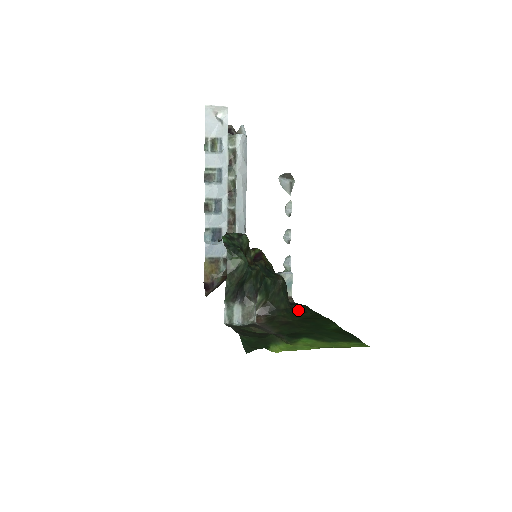
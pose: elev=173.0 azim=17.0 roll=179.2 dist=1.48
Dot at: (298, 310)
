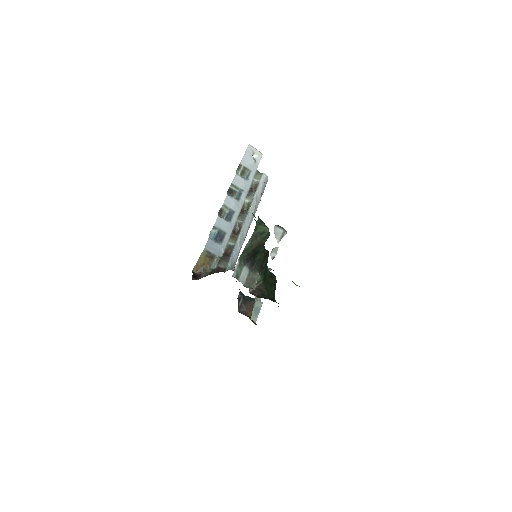
Dot at: occluded
